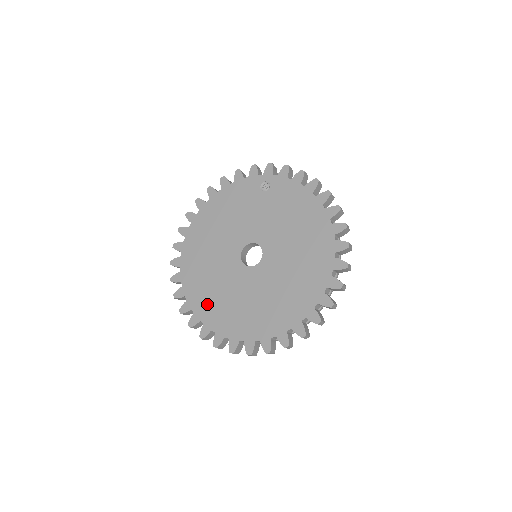
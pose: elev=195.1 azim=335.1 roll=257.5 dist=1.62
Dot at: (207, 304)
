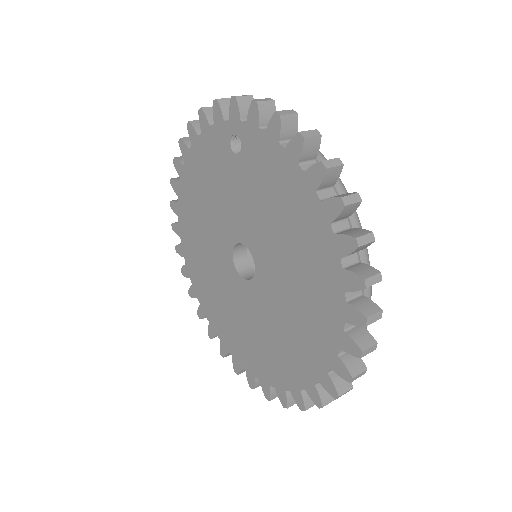
Dot at: (217, 316)
